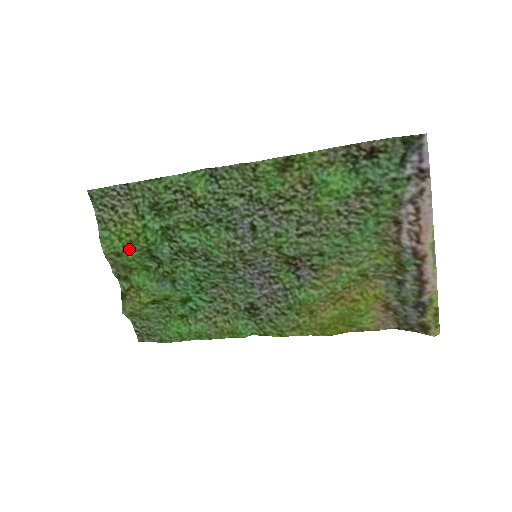
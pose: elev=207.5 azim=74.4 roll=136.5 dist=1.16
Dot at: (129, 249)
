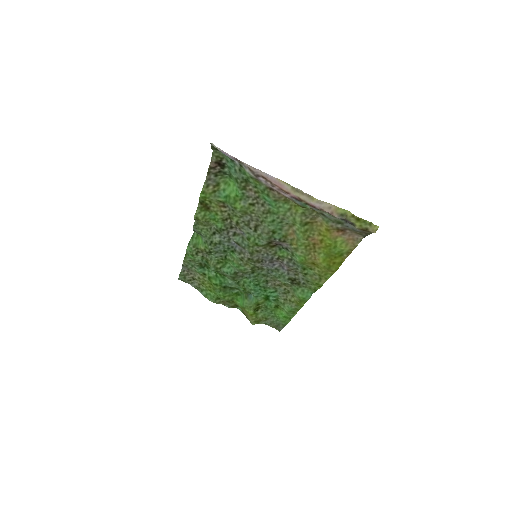
Dot at: (217, 293)
